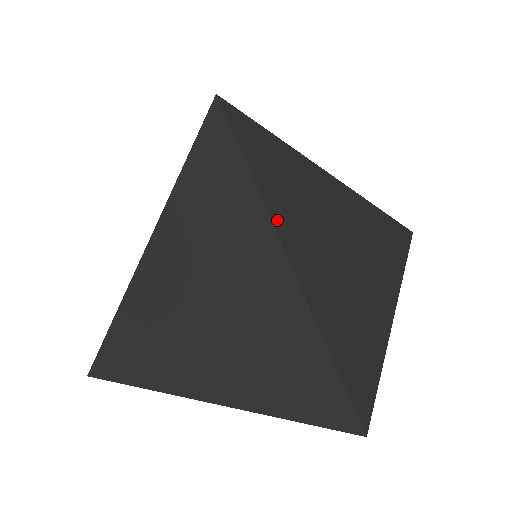
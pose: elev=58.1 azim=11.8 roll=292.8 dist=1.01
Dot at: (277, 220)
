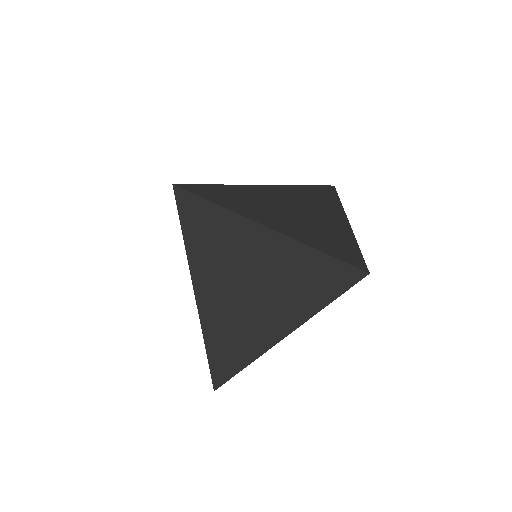
Dot at: (247, 215)
